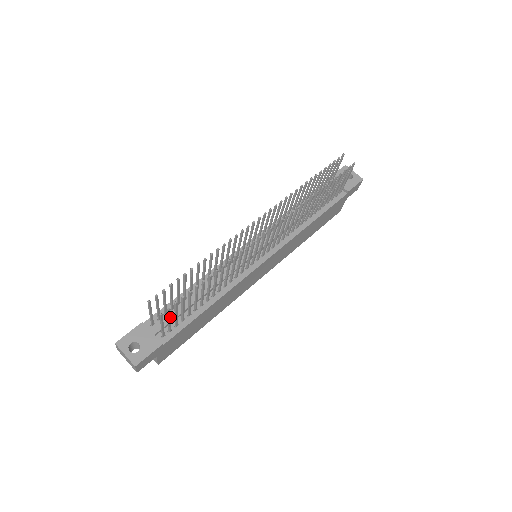
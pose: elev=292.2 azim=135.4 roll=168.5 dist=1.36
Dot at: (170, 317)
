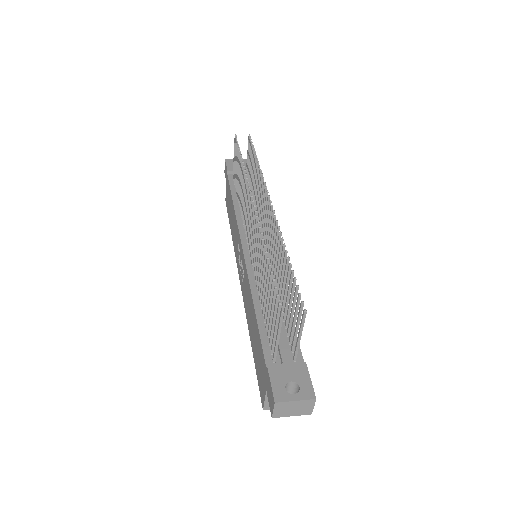
Dot at: (299, 321)
